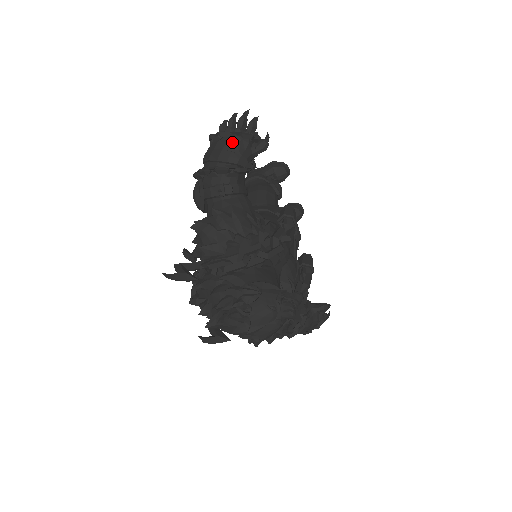
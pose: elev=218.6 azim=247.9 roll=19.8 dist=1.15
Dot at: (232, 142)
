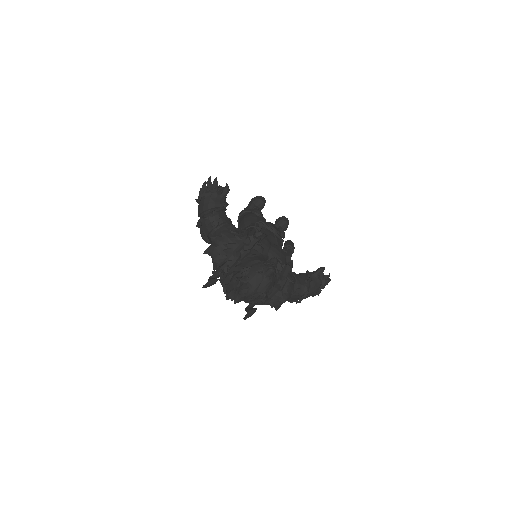
Dot at: (207, 197)
